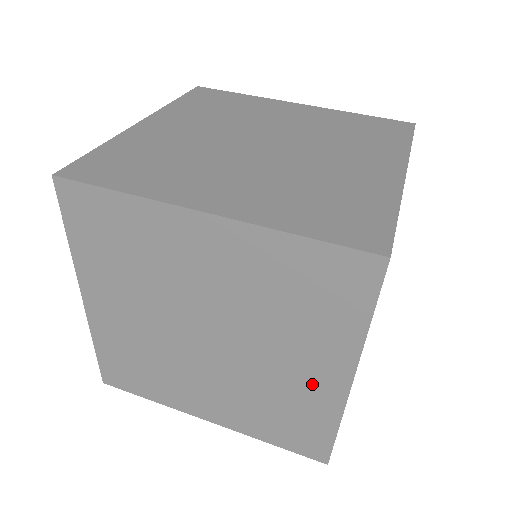
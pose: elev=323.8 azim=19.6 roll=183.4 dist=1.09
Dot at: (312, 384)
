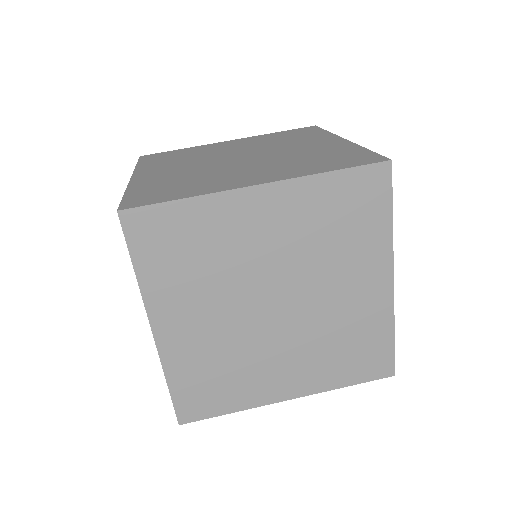
Dot at: (366, 299)
